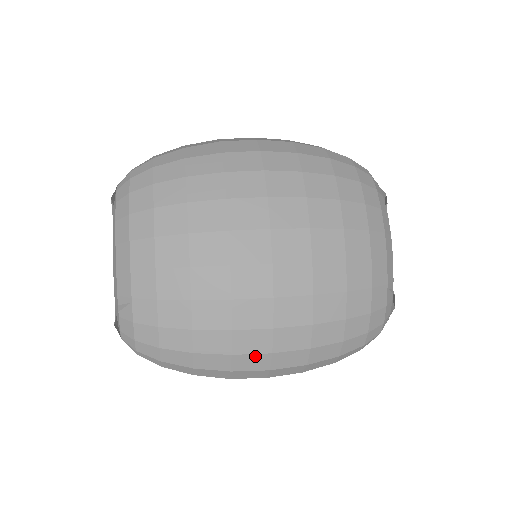
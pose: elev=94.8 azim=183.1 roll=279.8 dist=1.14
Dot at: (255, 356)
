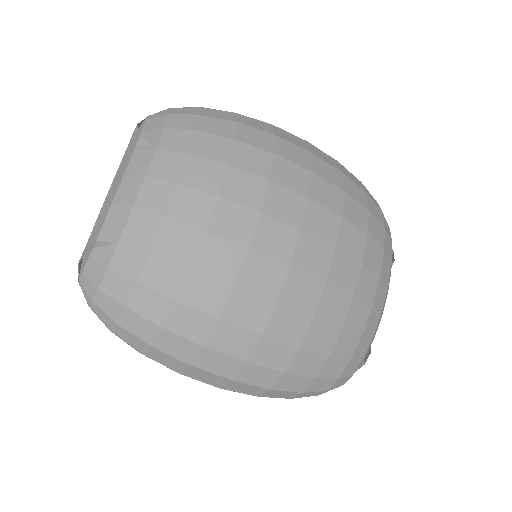
Dot at: (227, 358)
